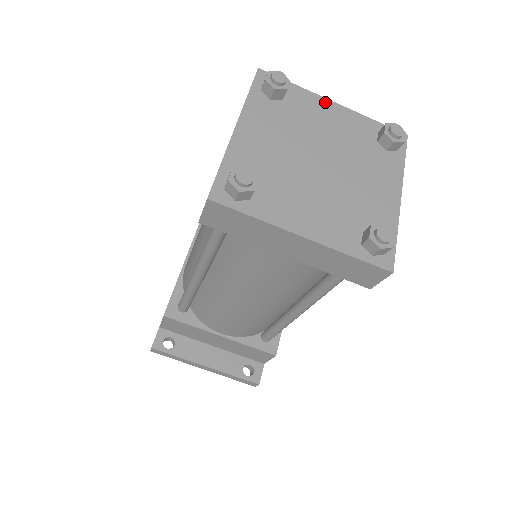
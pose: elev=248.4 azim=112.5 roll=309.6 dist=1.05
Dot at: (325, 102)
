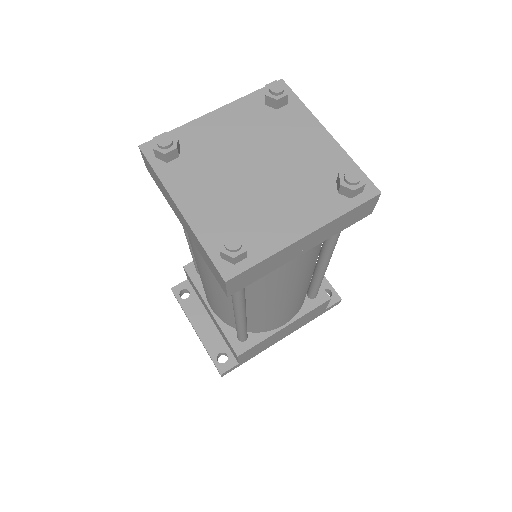
Dot at: (318, 127)
